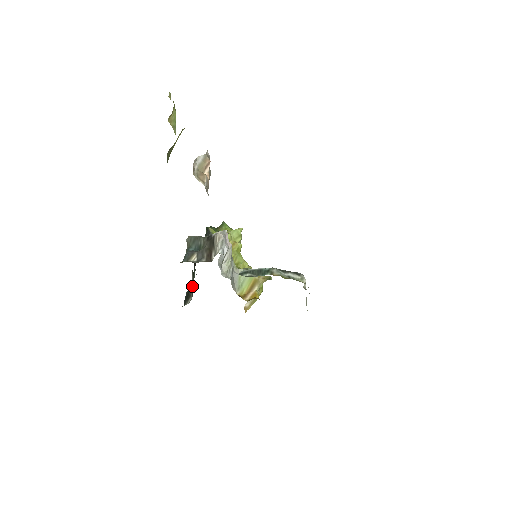
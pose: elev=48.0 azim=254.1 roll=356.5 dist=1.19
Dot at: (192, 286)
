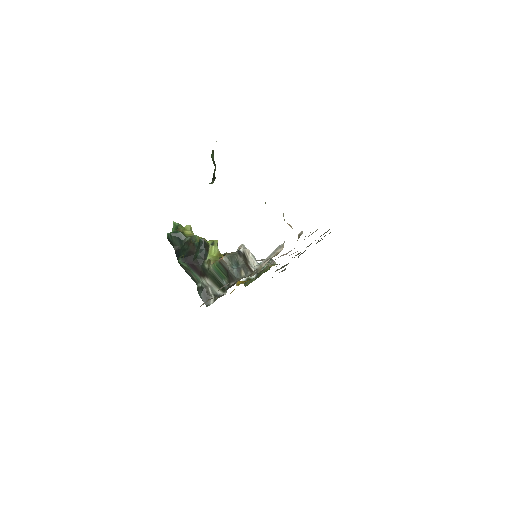
Dot at: (212, 289)
